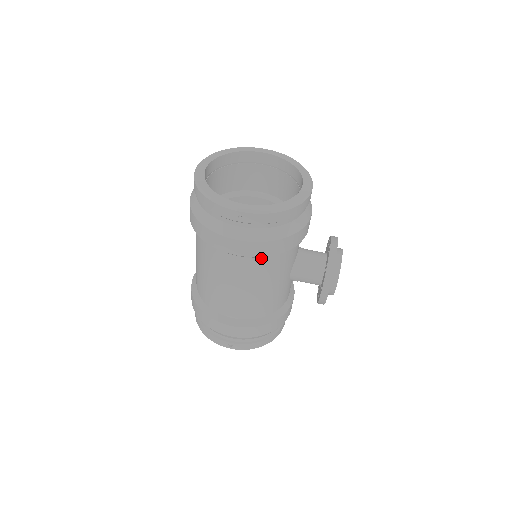
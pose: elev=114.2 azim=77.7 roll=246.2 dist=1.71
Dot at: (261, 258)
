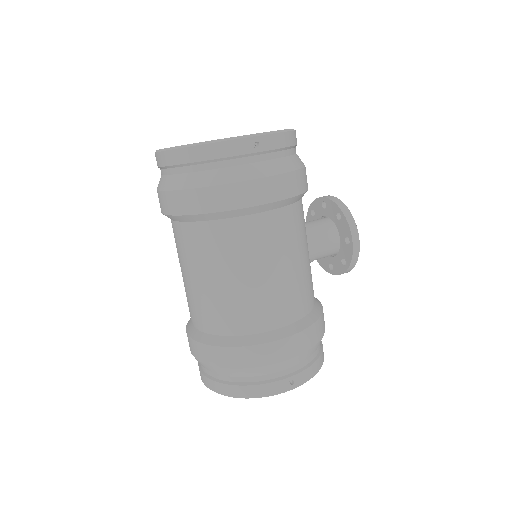
Dot at: (288, 207)
